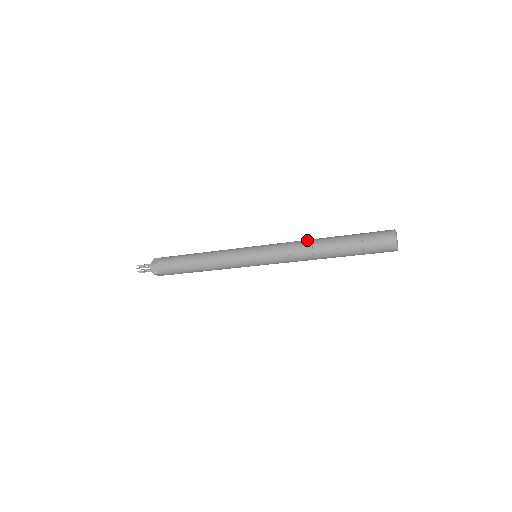
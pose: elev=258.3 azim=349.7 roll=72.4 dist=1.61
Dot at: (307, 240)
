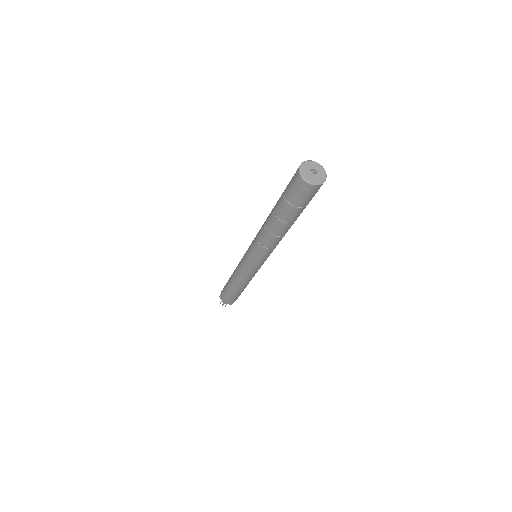
Dot at: occluded
